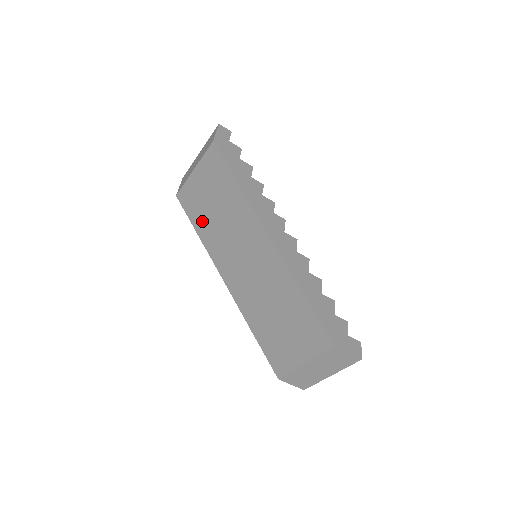
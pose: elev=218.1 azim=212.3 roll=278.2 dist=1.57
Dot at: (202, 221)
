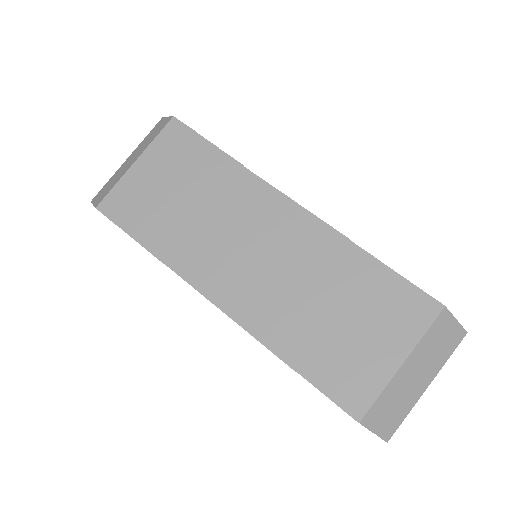
Dot at: (156, 225)
